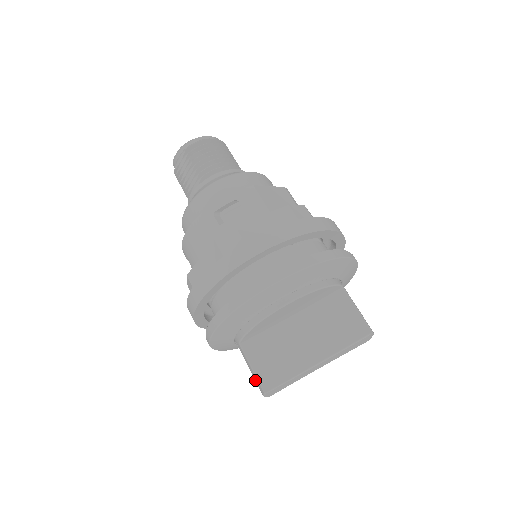
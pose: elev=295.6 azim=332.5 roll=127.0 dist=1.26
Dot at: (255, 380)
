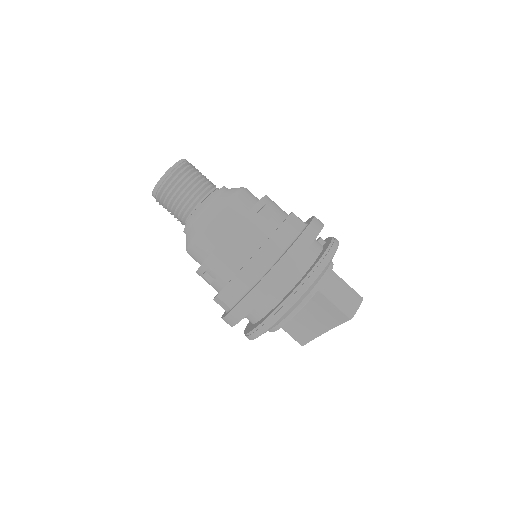
Dot at: occluded
